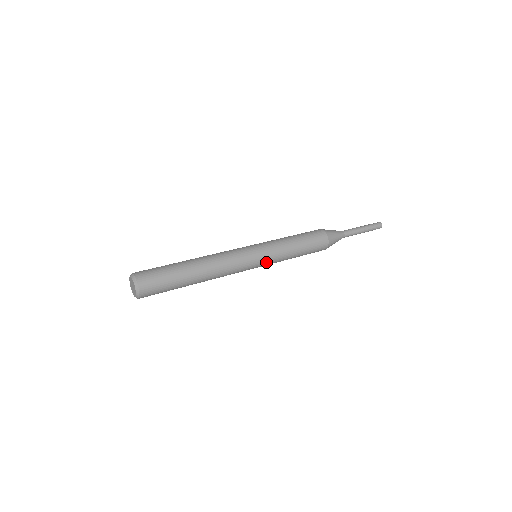
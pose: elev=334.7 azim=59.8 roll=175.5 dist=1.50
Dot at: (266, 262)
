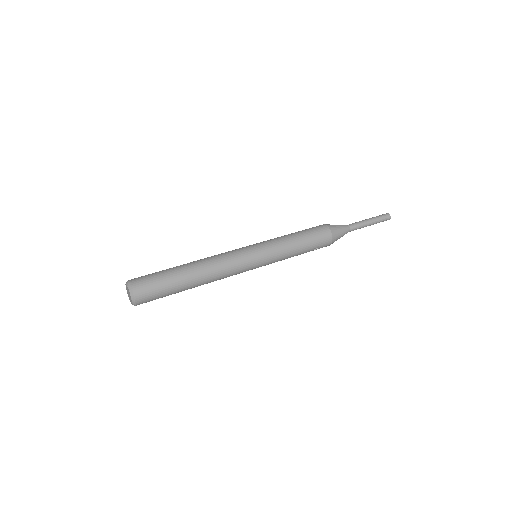
Dot at: (265, 253)
